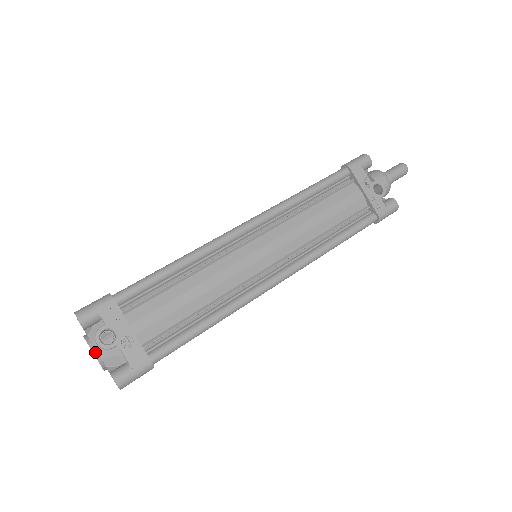
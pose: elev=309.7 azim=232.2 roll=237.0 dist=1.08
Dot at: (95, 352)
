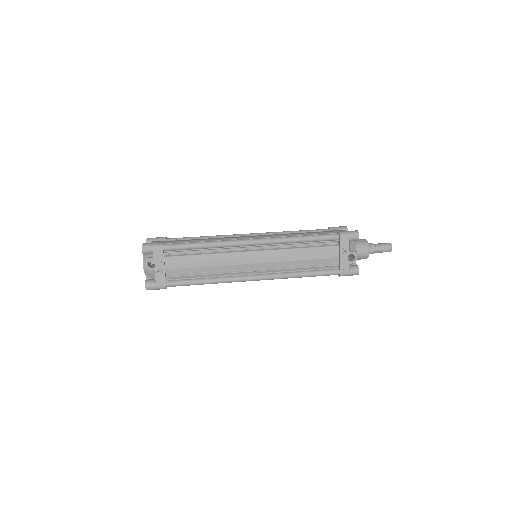
Dot at: (144, 266)
